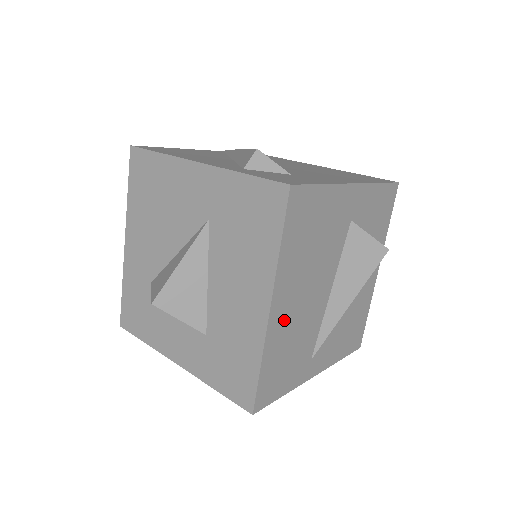
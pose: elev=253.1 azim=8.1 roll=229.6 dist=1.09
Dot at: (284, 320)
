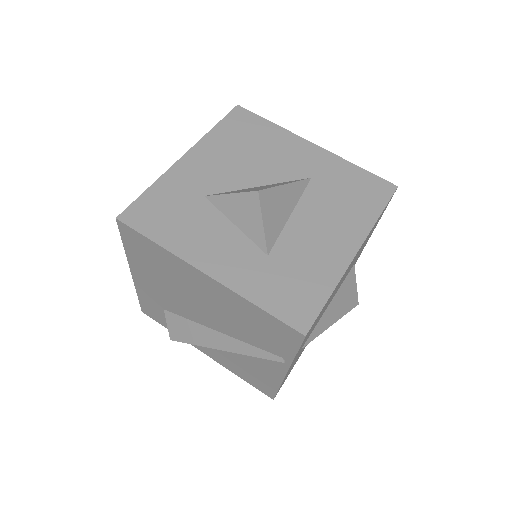
Dot at: occluded
